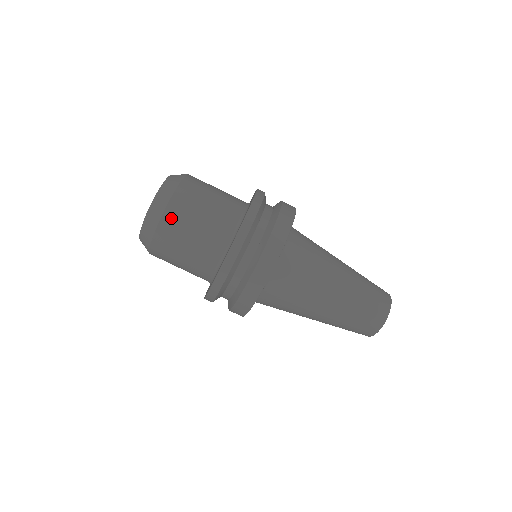
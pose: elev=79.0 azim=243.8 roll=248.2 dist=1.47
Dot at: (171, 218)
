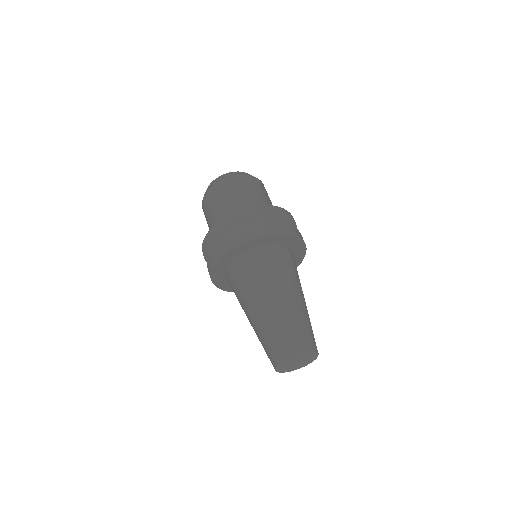
Dot at: (250, 180)
